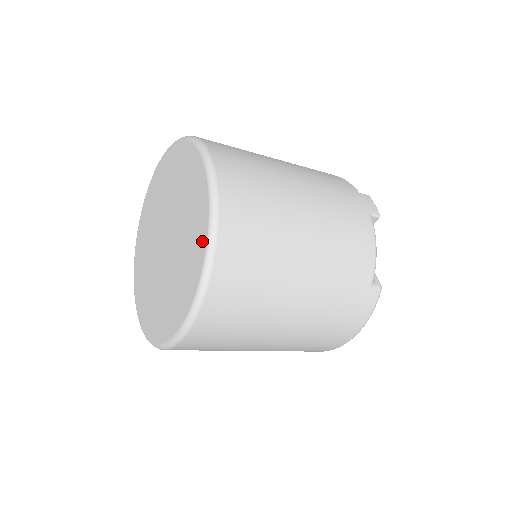
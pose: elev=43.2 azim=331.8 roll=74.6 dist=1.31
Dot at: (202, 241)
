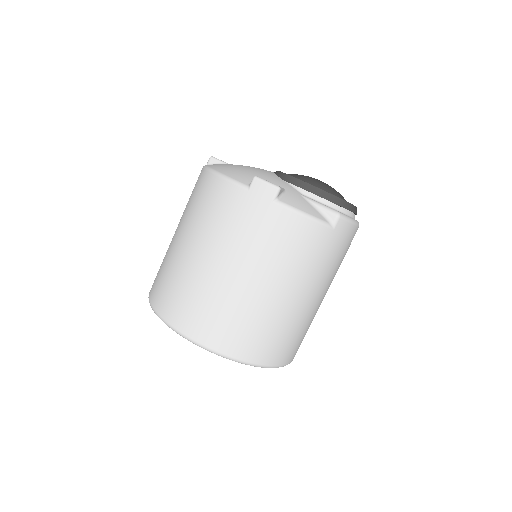
Dot at: occluded
